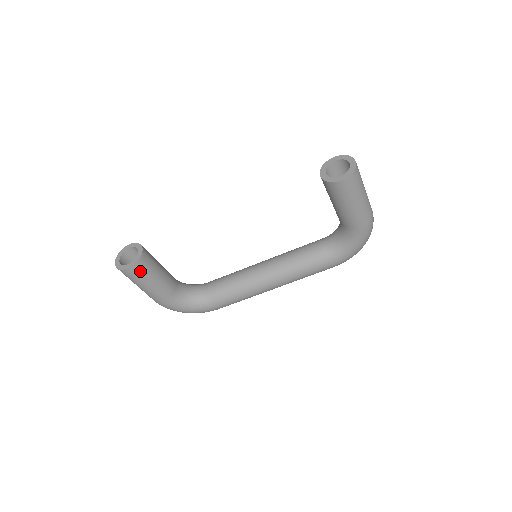
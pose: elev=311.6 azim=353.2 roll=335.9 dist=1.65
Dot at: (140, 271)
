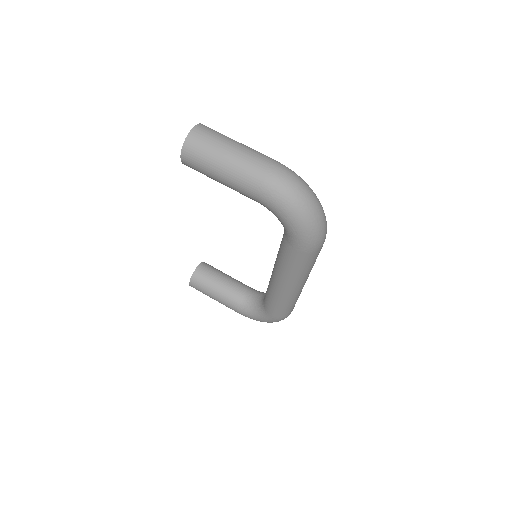
Dot at: (198, 285)
